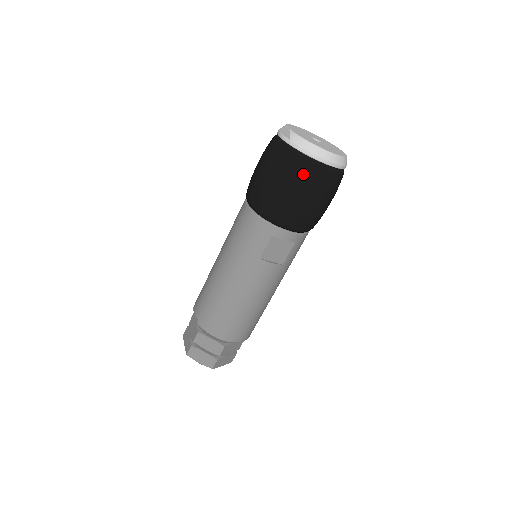
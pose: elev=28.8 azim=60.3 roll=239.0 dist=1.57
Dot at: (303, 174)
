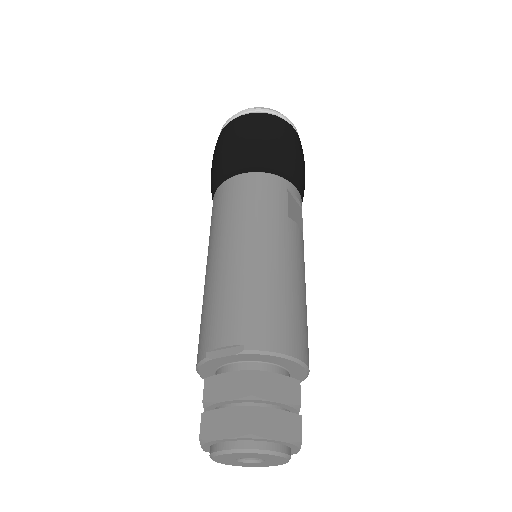
Dot at: (287, 128)
